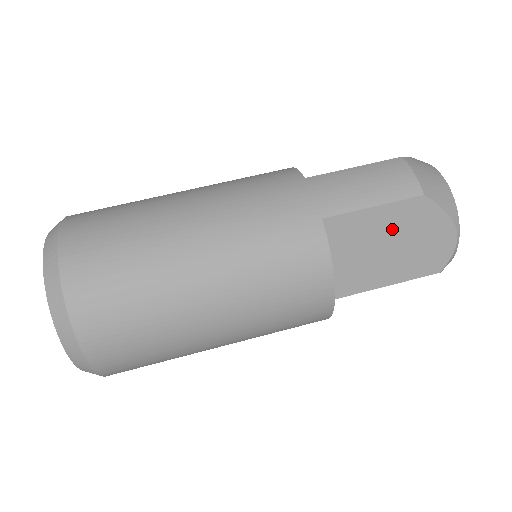
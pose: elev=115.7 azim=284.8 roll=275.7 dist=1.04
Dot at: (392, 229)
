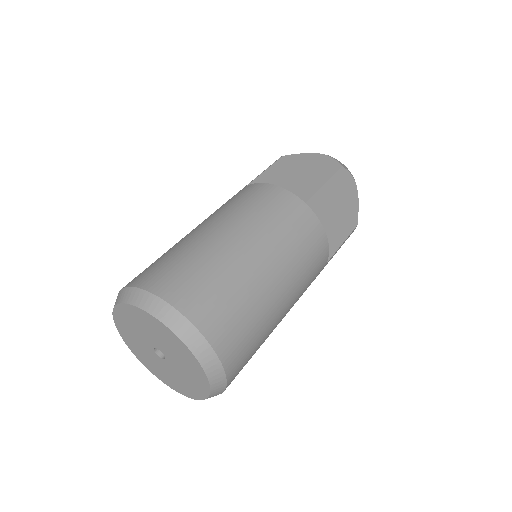
Dot at: (287, 171)
